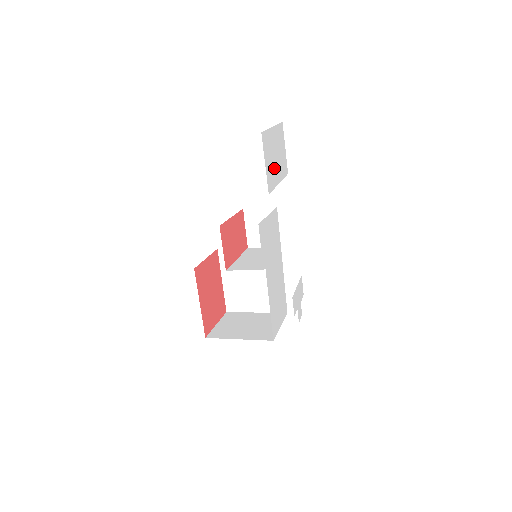
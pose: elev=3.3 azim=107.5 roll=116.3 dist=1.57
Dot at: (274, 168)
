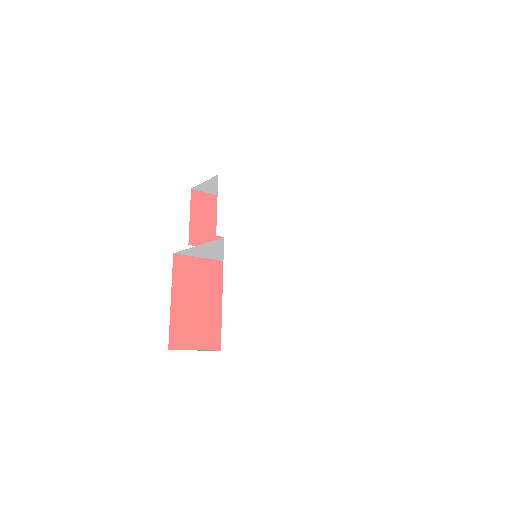
Dot at: (296, 152)
